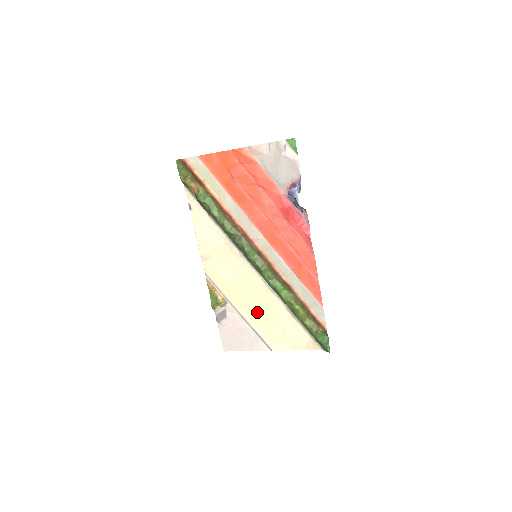
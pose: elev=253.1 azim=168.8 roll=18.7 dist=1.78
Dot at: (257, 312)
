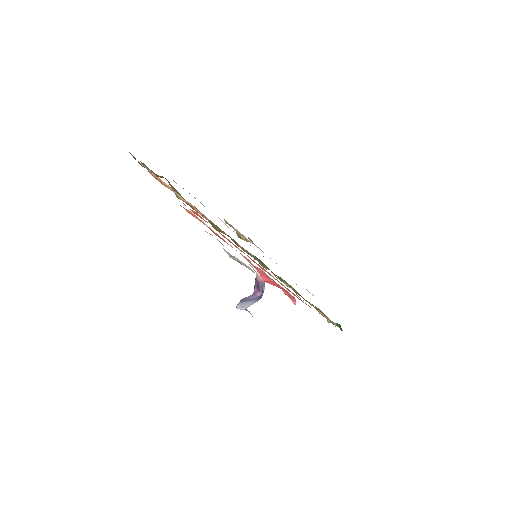
Dot at: occluded
